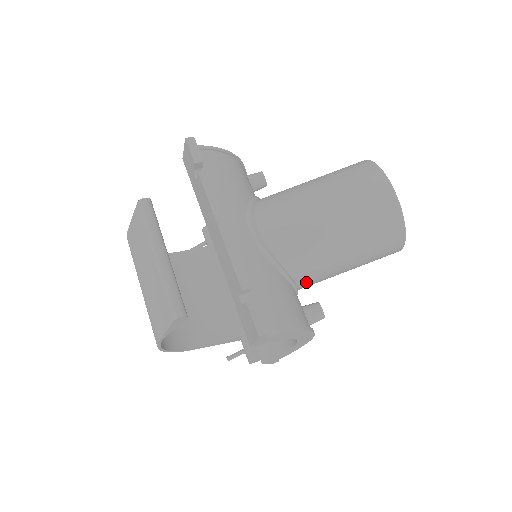
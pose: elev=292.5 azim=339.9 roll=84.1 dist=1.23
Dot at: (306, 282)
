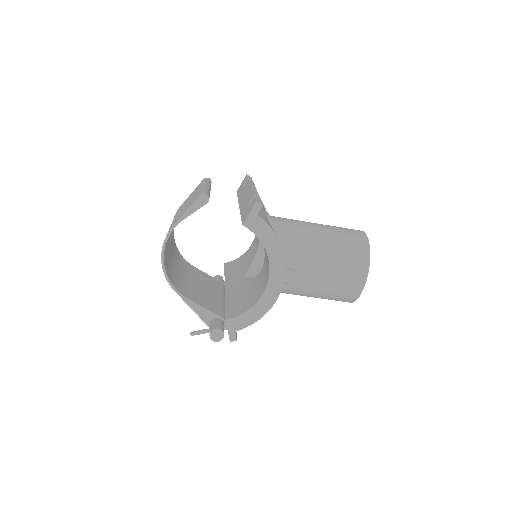
Dot at: (289, 263)
